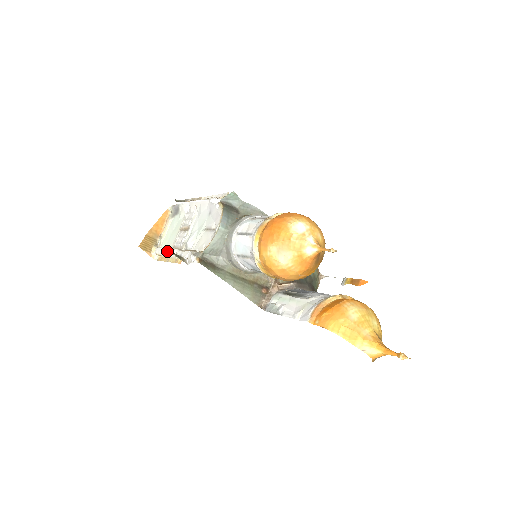
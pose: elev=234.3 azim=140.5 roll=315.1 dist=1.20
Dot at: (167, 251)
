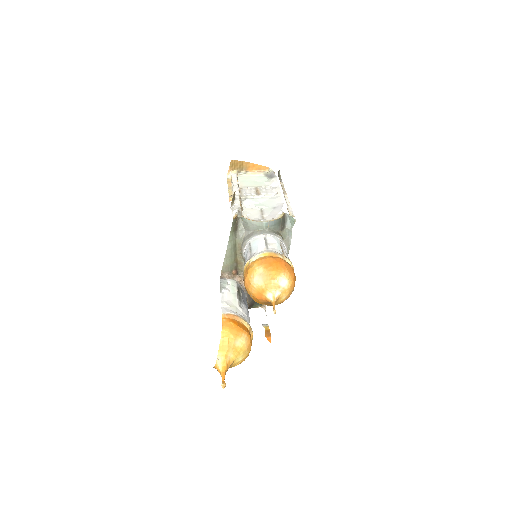
Dot at: (236, 185)
